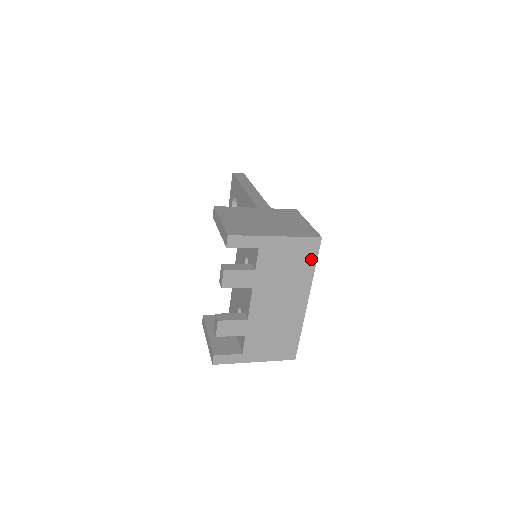
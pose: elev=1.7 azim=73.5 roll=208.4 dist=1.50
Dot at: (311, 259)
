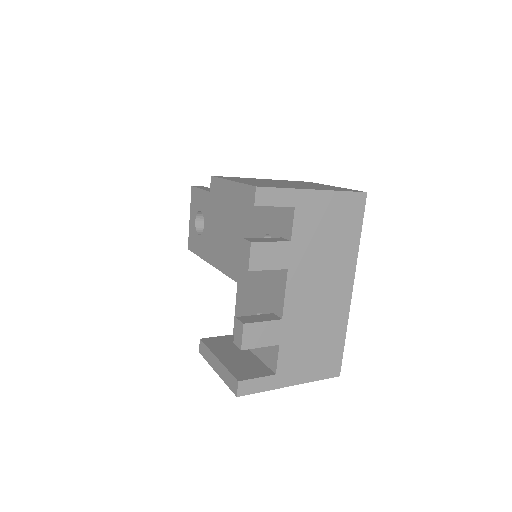
Dot at: (355, 224)
